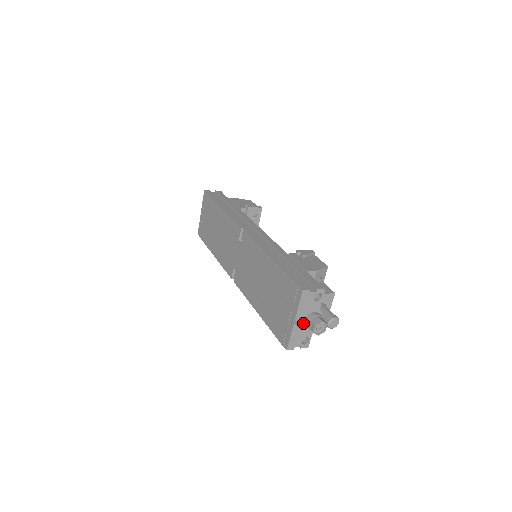
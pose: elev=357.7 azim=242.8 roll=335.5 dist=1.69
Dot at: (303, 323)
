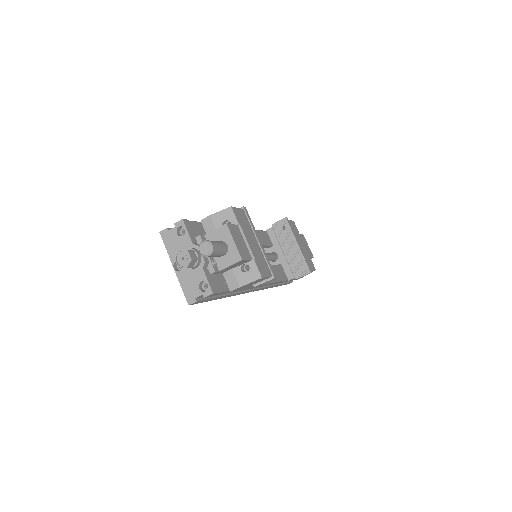
Dot at: occluded
